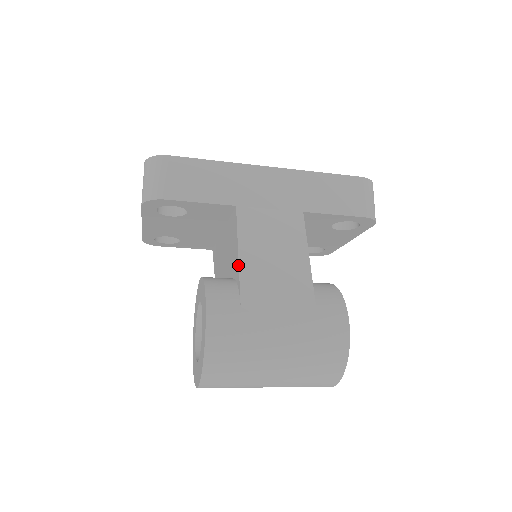
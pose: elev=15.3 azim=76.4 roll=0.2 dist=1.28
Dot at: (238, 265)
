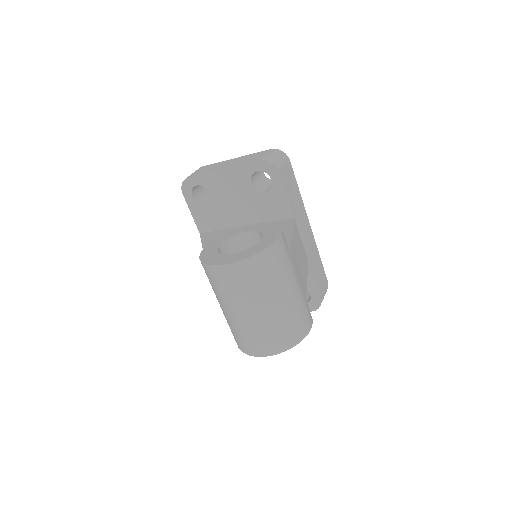
Dot at: (291, 238)
